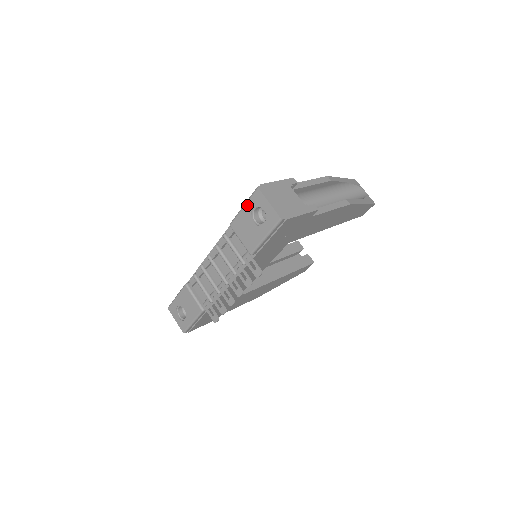
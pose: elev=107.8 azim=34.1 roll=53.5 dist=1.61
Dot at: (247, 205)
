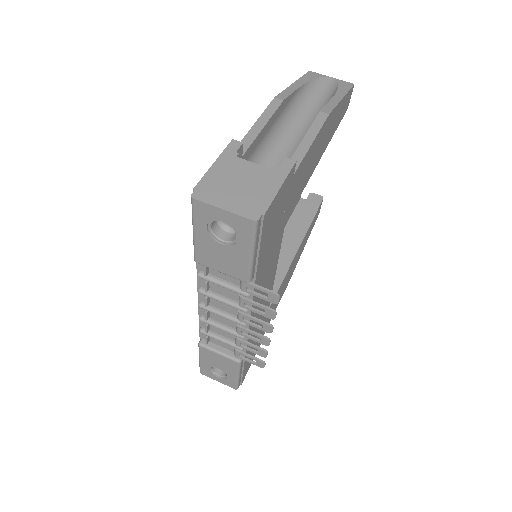
Dot at: (196, 228)
